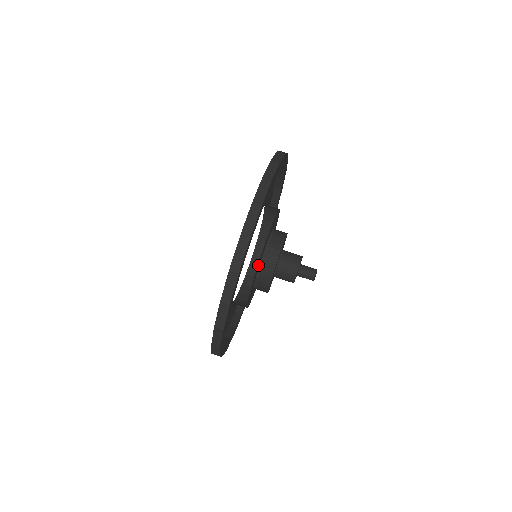
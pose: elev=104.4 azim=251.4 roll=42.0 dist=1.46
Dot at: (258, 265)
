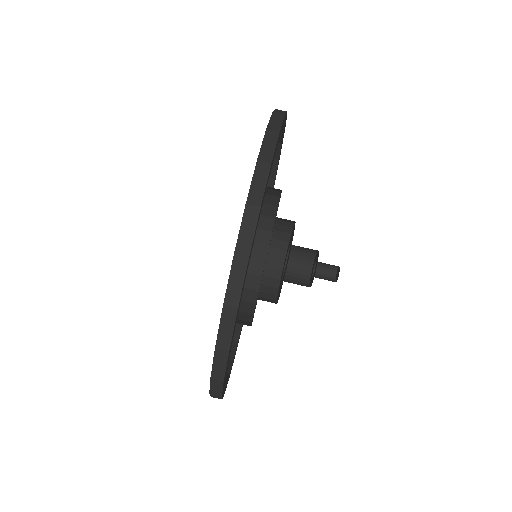
Dot at: occluded
